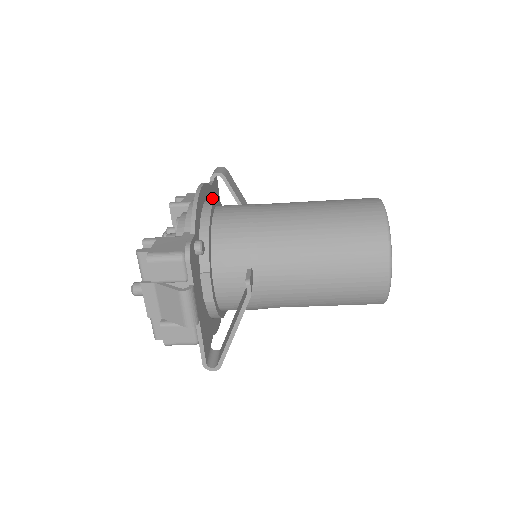
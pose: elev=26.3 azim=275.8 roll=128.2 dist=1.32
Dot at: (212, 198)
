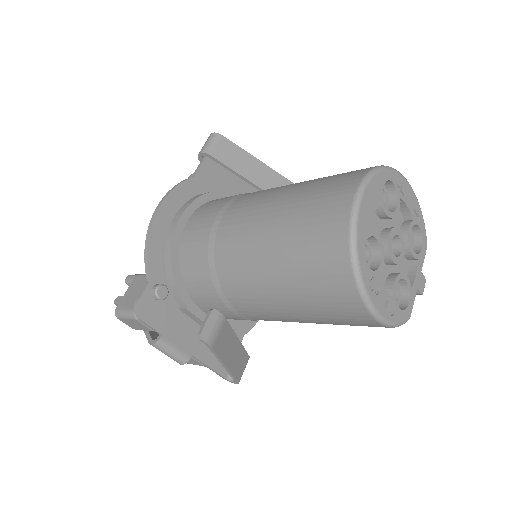
Dot at: (204, 187)
